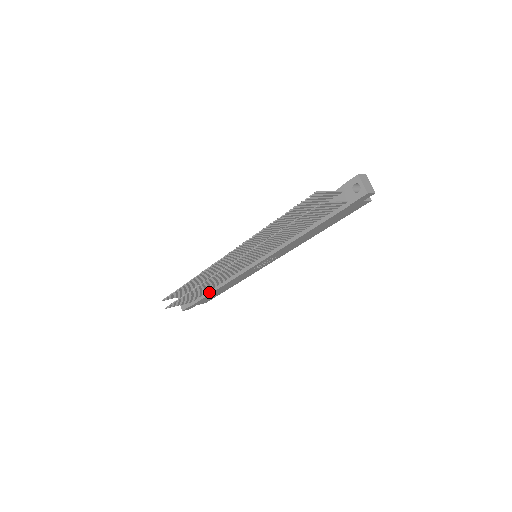
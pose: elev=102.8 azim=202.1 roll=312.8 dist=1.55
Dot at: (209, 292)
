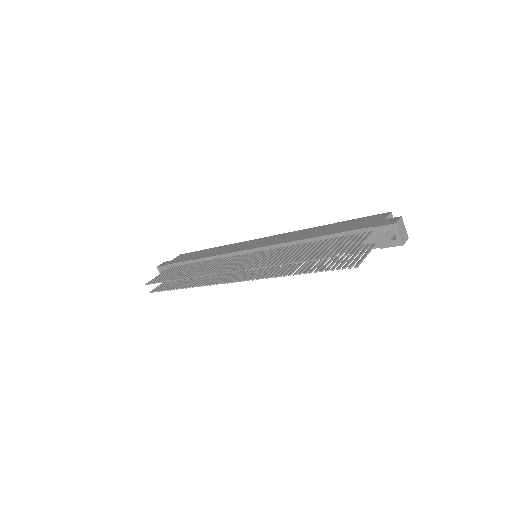
Dot at: occluded
